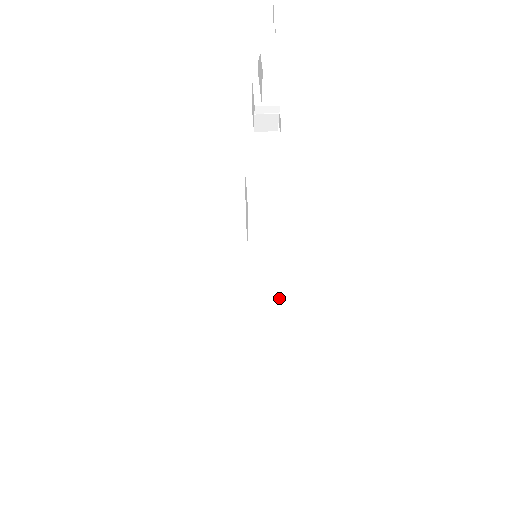
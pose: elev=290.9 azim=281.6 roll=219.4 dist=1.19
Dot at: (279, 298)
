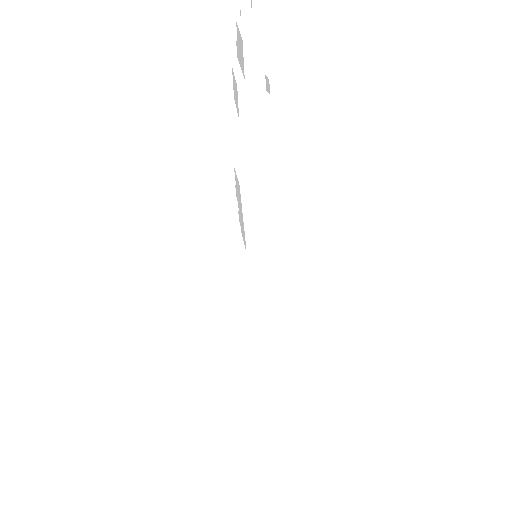
Dot at: (288, 293)
